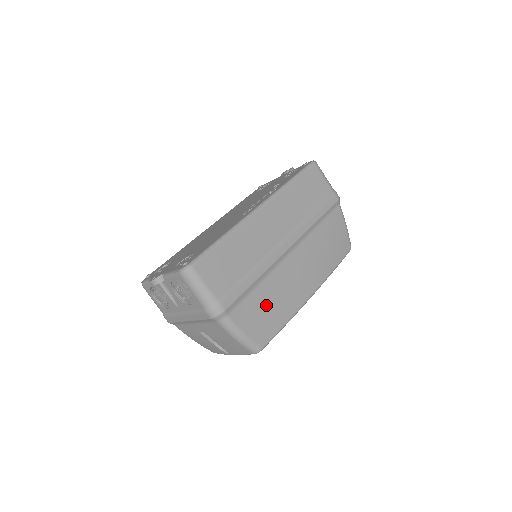
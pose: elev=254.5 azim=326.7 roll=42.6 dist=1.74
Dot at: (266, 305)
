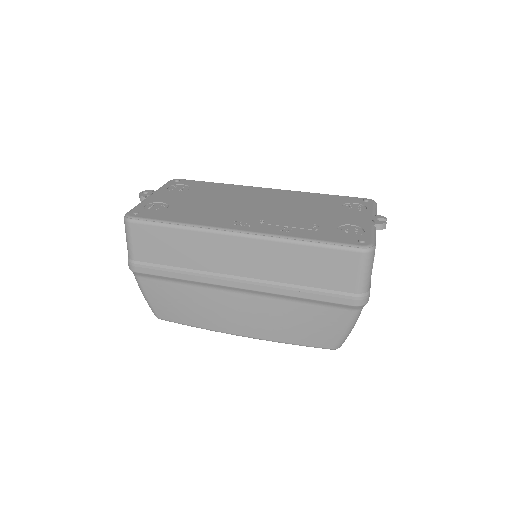
Dot at: (181, 300)
